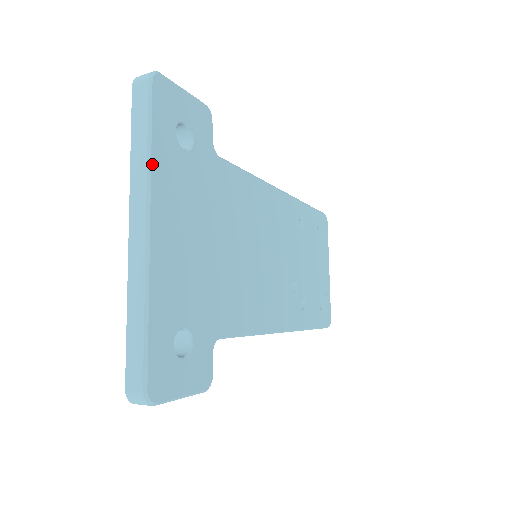
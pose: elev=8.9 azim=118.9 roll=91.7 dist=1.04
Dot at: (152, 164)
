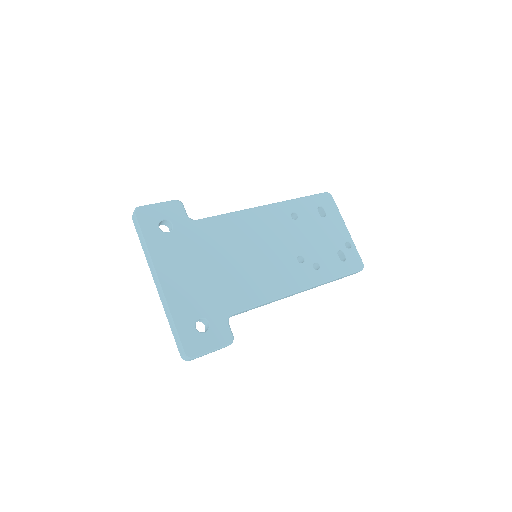
Dot at: (150, 252)
